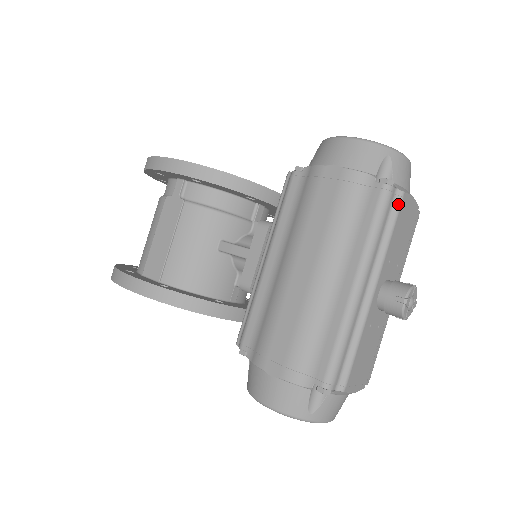
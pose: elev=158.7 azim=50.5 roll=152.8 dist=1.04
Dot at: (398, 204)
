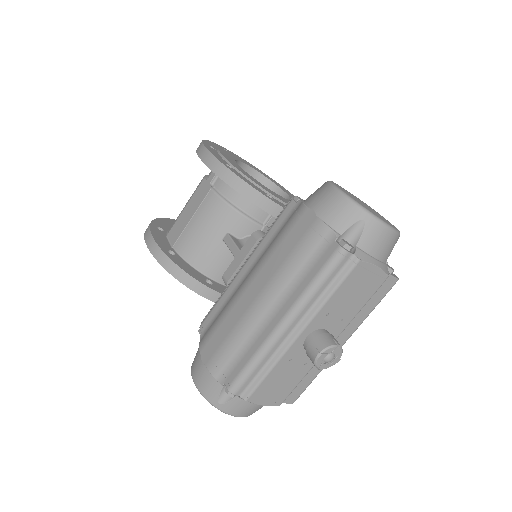
Dot at: (349, 269)
